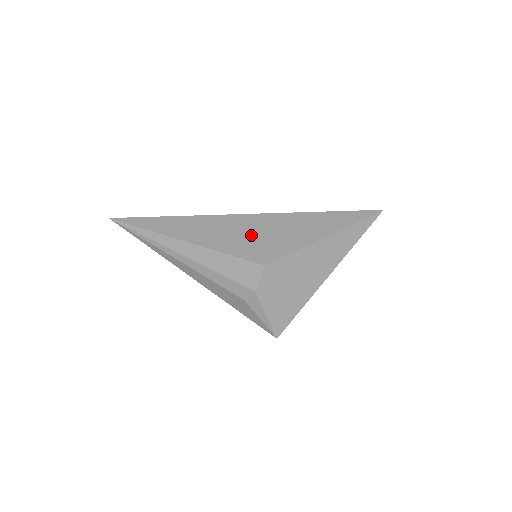
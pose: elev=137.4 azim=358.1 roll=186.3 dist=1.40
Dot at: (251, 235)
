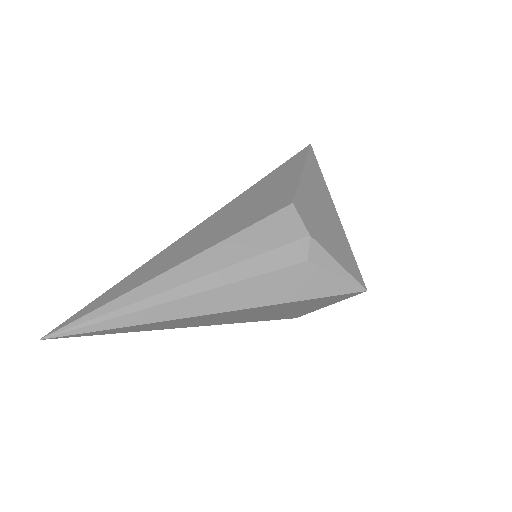
Dot at: (242, 212)
